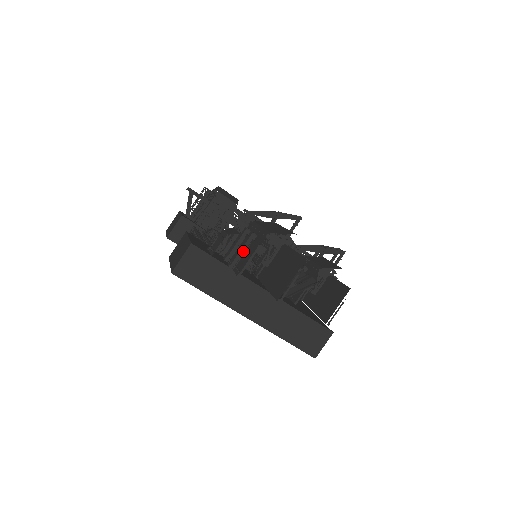
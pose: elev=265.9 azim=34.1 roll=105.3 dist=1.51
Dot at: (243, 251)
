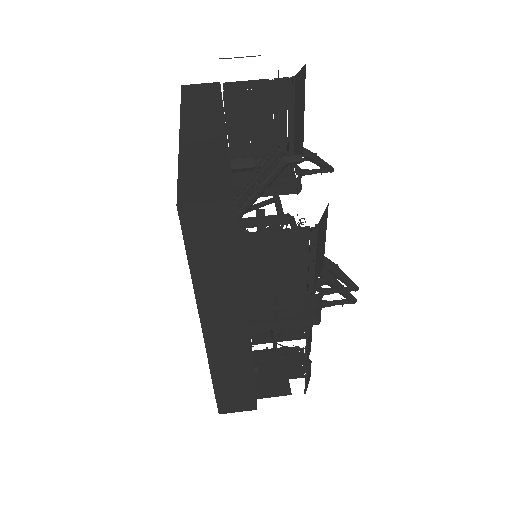
Dot at: occluded
